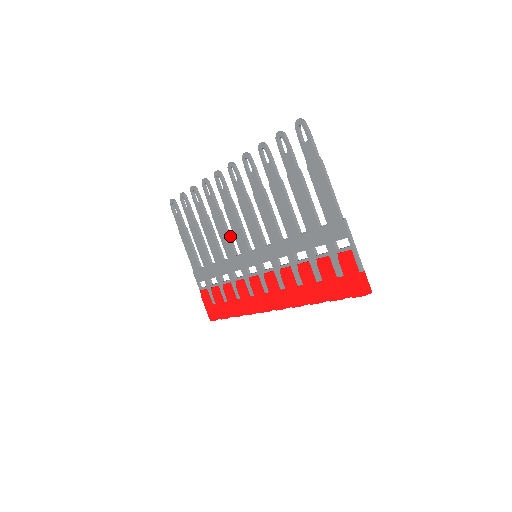
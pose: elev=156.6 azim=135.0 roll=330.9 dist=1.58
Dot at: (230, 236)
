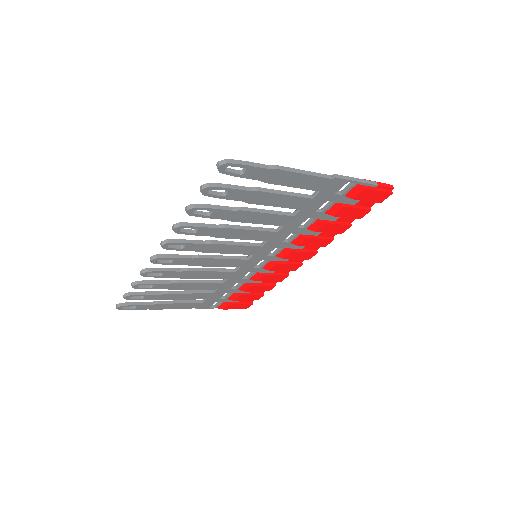
Dot at: (214, 270)
